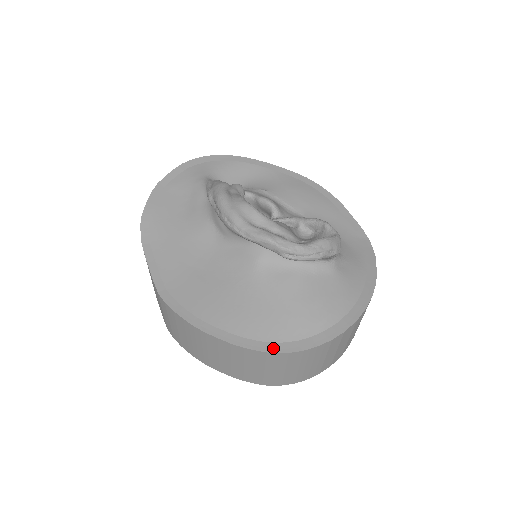
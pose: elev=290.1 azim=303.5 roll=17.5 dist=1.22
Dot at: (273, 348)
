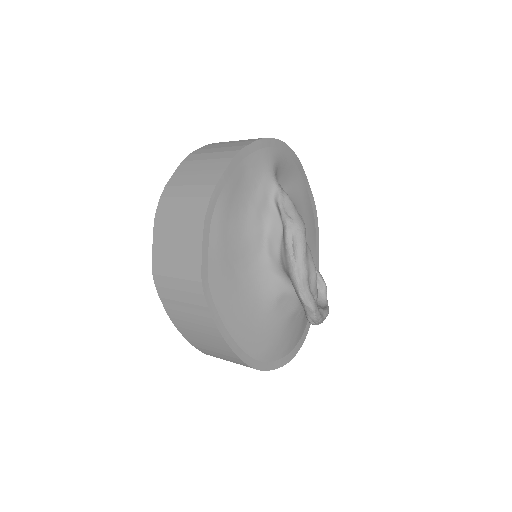
Dot at: (255, 364)
